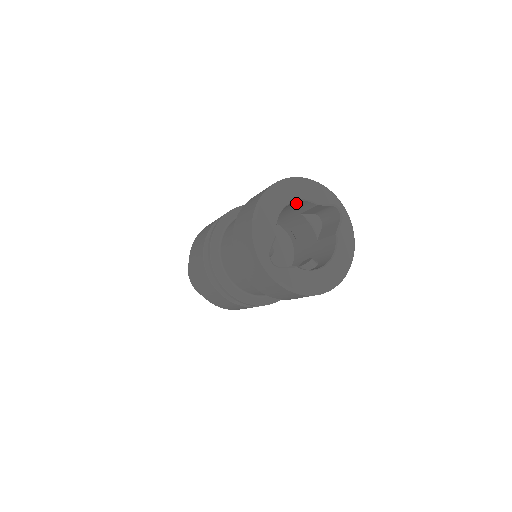
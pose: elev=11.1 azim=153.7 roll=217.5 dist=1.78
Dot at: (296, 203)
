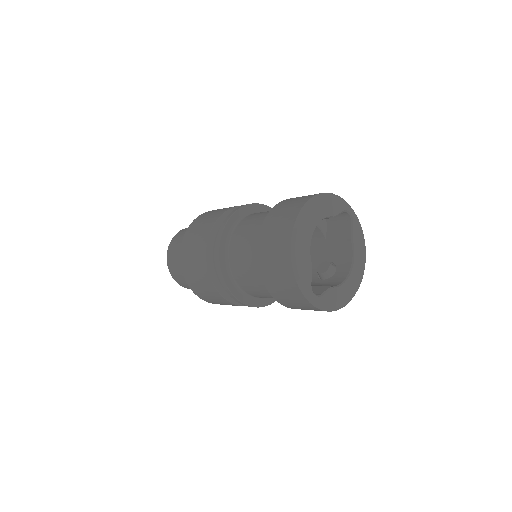
Dot at: occluded
